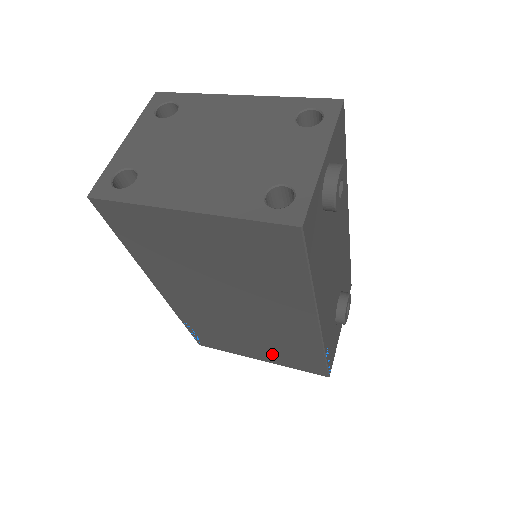
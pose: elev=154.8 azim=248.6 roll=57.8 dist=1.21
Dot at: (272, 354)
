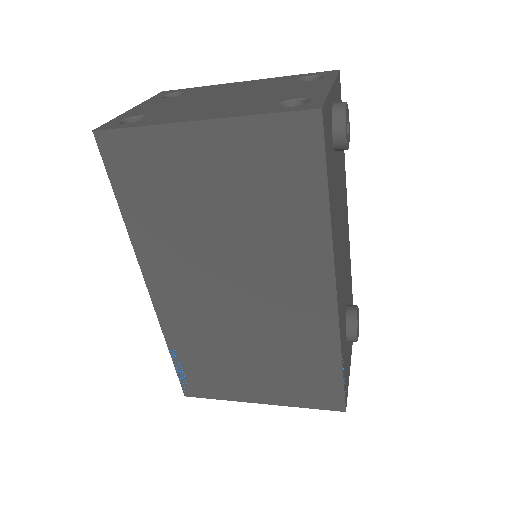
Dot at: (276, 383)
